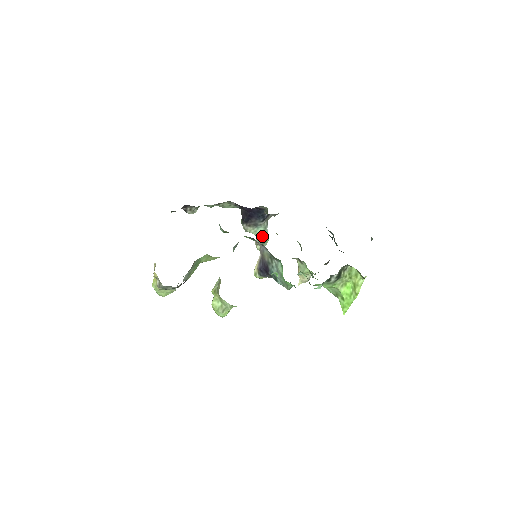
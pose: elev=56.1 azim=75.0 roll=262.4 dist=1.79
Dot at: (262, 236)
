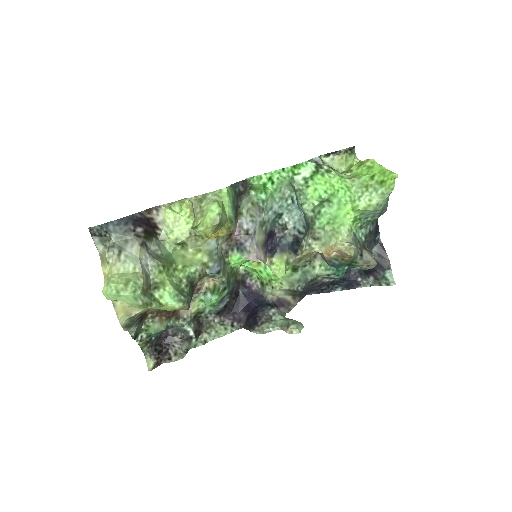
Dot at: (287, 321)
